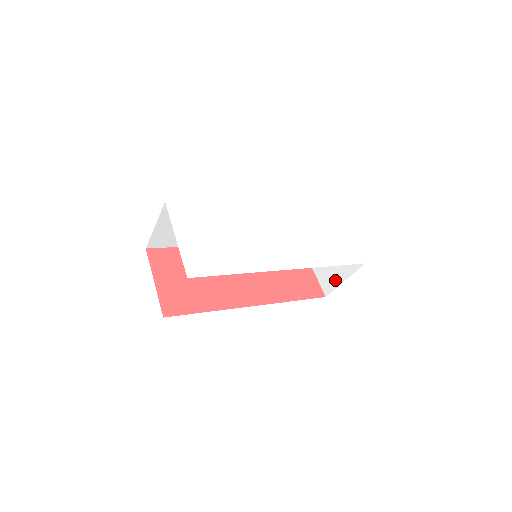
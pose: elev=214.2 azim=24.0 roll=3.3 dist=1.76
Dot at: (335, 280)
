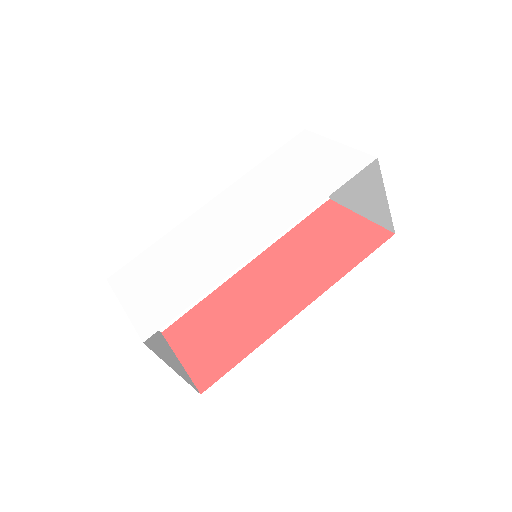
Dot at: (381, 207)
